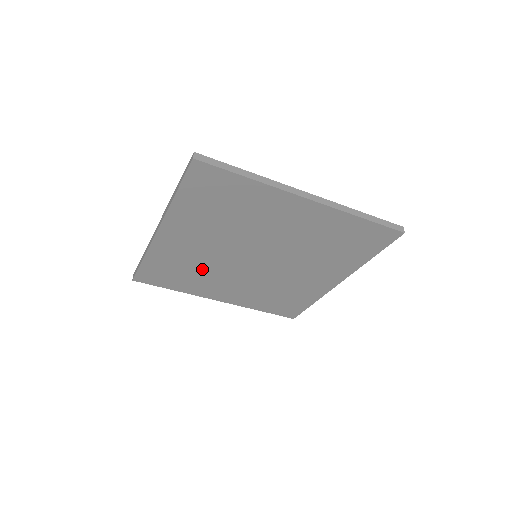
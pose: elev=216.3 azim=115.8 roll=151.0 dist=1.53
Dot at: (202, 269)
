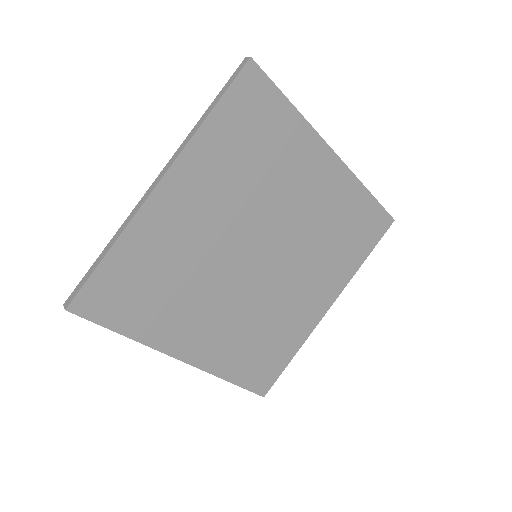
Dot at: (186, 279)
